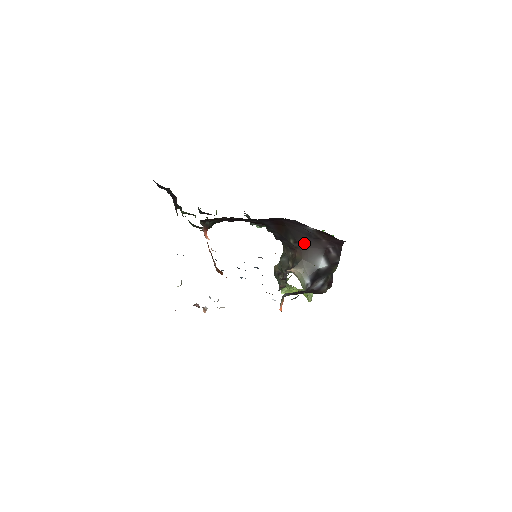
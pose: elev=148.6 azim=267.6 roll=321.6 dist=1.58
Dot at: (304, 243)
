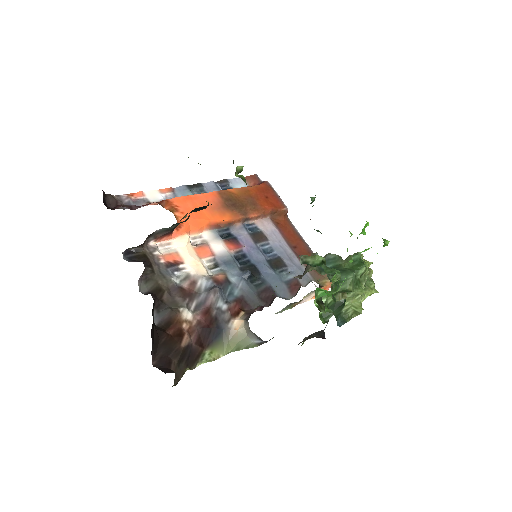
Dot at: occluded
